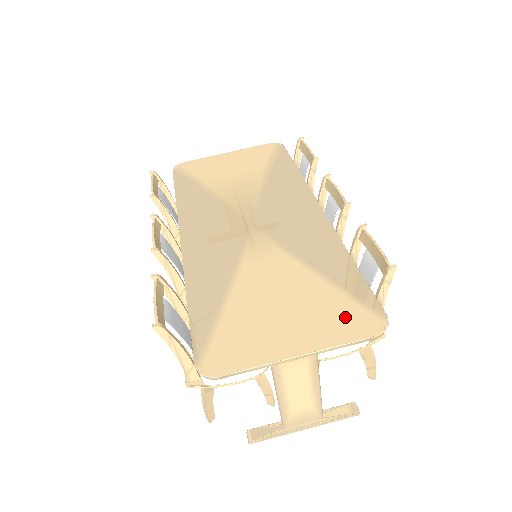
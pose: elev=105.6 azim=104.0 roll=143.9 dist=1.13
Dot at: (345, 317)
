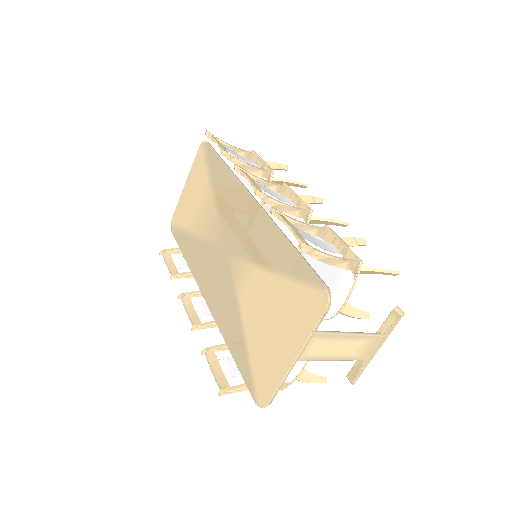
Dot at: (304, 305)
